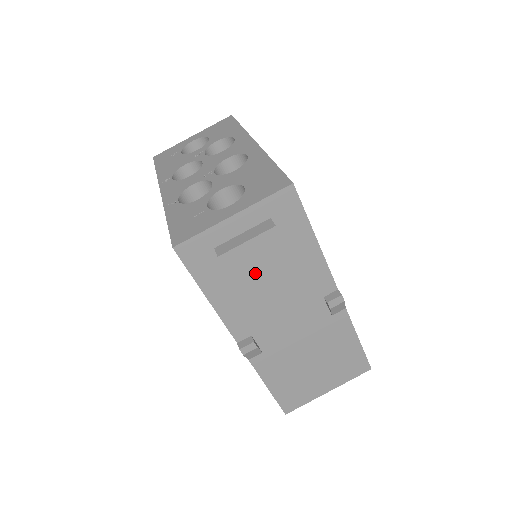
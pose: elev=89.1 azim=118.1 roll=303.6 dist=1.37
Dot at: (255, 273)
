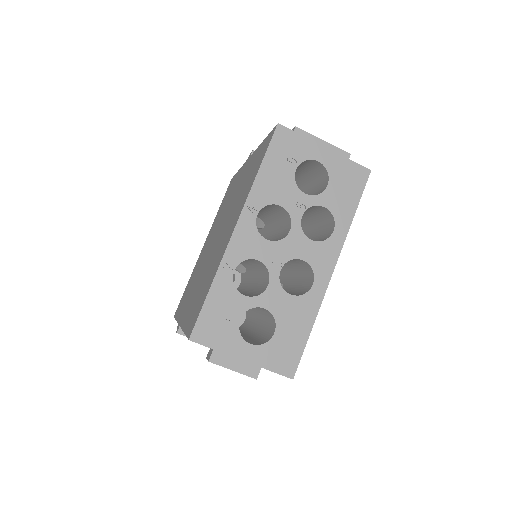
Dot at: occluded
